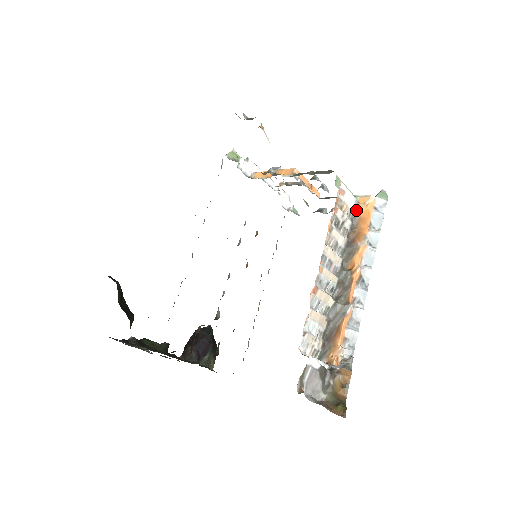
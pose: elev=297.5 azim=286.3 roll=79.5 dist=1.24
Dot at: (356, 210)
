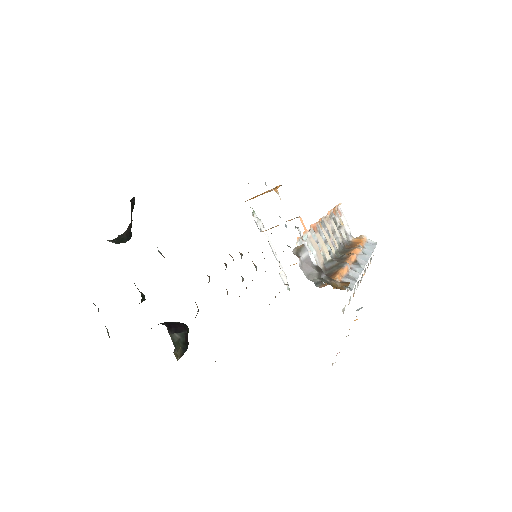
Dot at: (350, 239)
